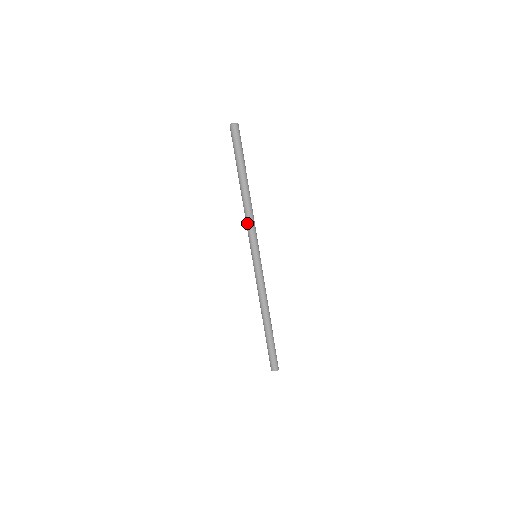
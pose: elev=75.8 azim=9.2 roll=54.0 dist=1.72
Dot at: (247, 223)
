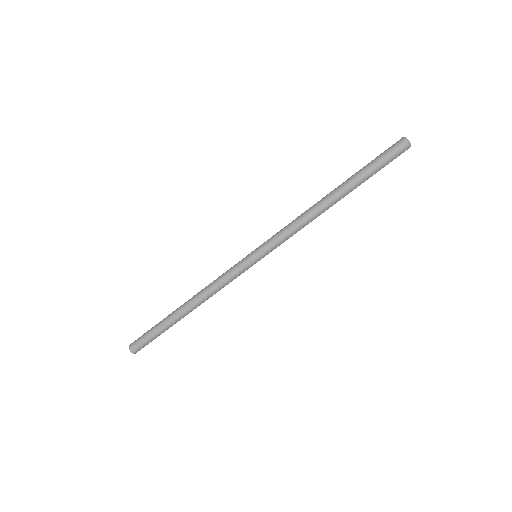
Dot at: (294, 228)
